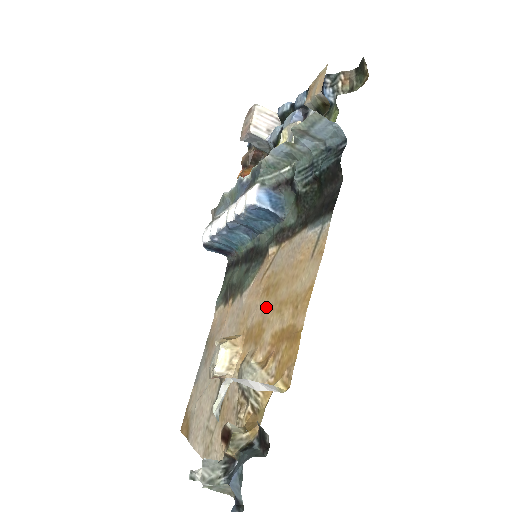
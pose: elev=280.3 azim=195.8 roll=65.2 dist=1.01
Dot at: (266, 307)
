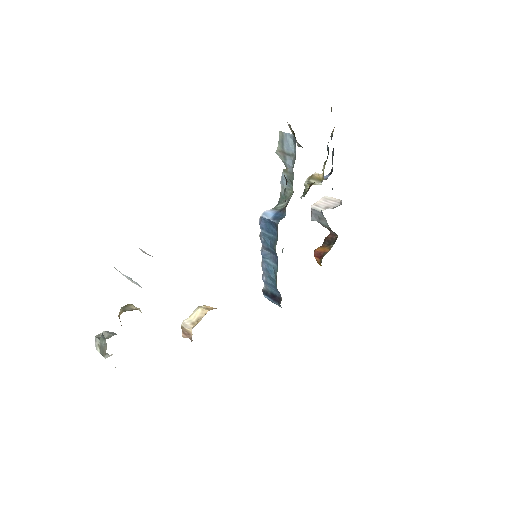
Dot at: occluded
